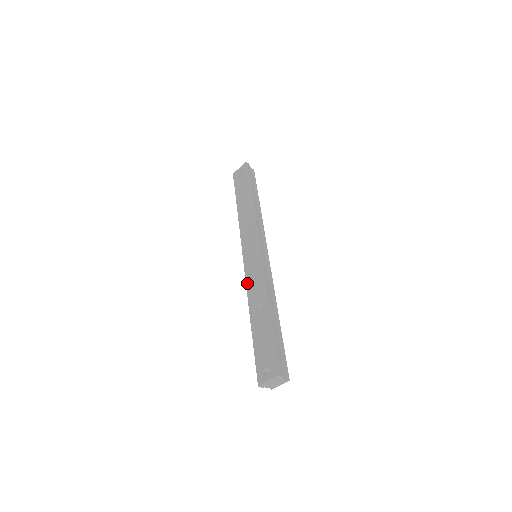
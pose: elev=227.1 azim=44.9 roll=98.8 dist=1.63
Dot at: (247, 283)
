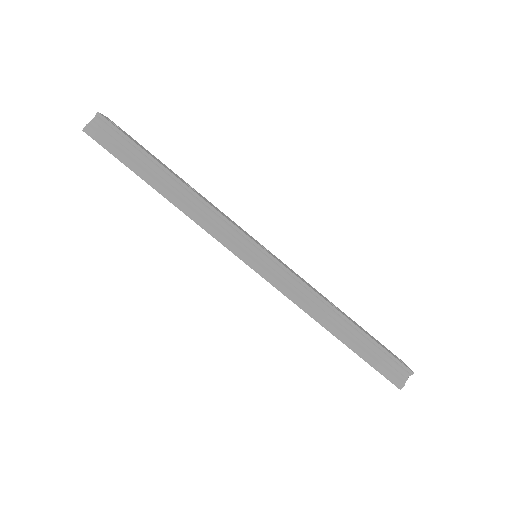
Dot at: occluded
